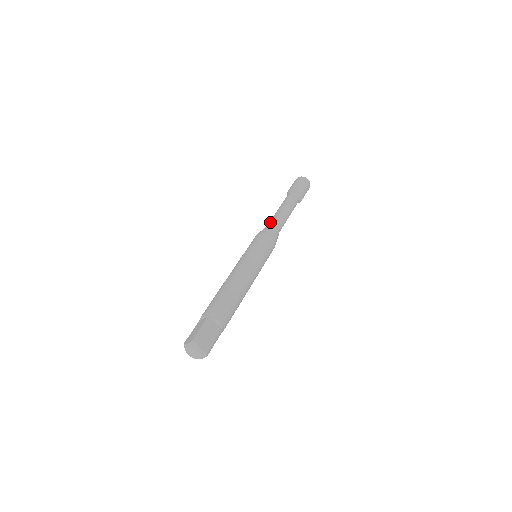
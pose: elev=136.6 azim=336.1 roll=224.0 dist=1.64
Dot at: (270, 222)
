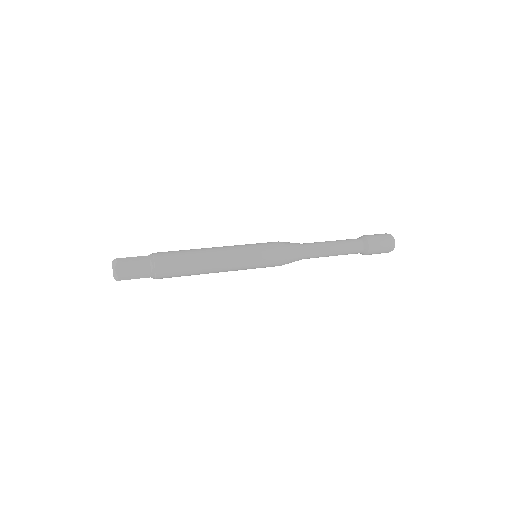
Dot at: (304, 243)
